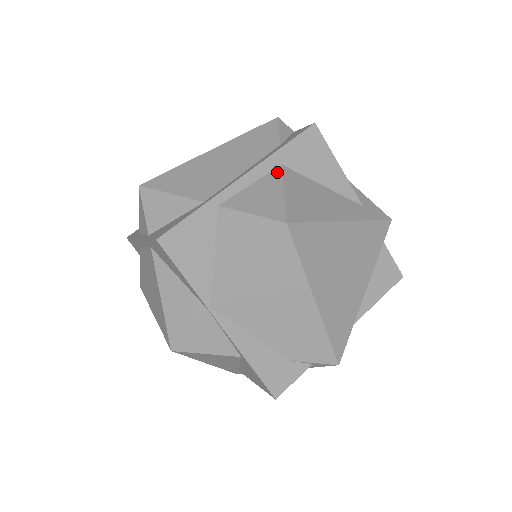
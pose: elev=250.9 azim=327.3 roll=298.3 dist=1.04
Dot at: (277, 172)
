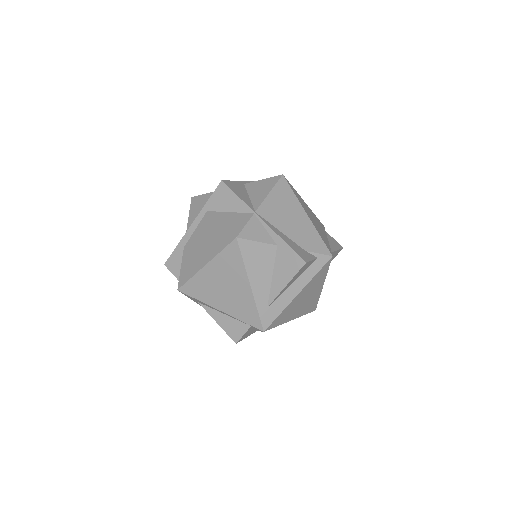
Dot at: occluded
